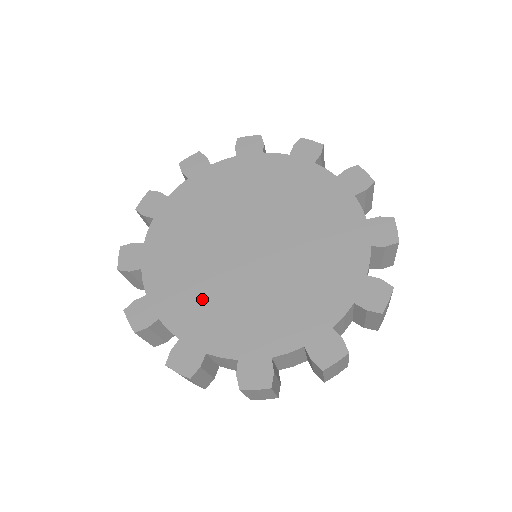
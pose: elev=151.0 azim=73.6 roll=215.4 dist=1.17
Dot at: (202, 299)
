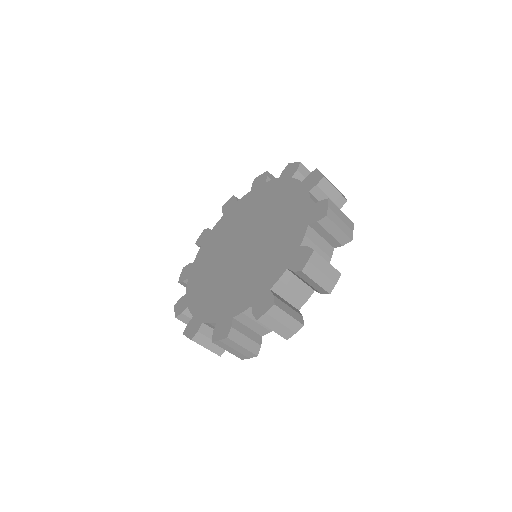
Dot at: (206, 274)
